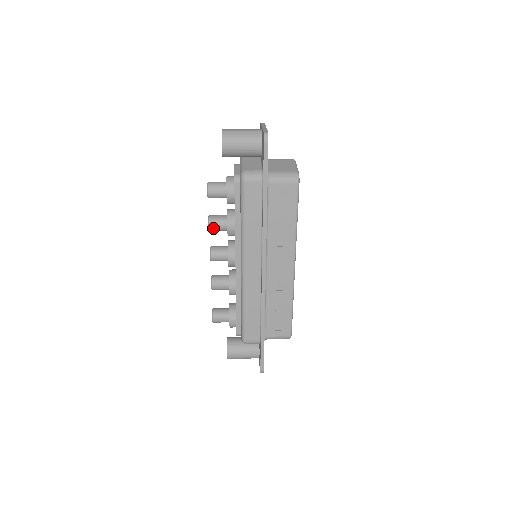
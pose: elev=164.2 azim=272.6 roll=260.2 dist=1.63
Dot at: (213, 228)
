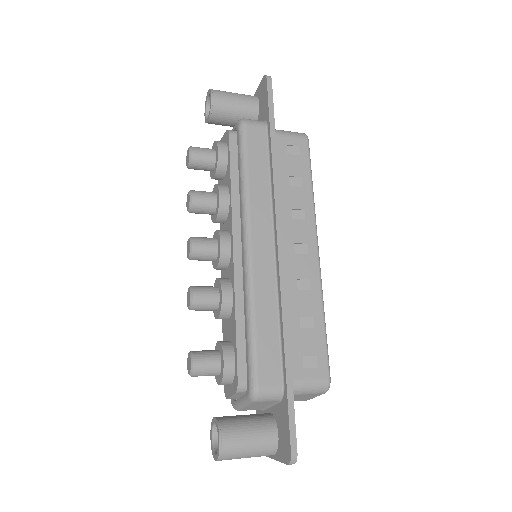
Dot at: (196, 201)
